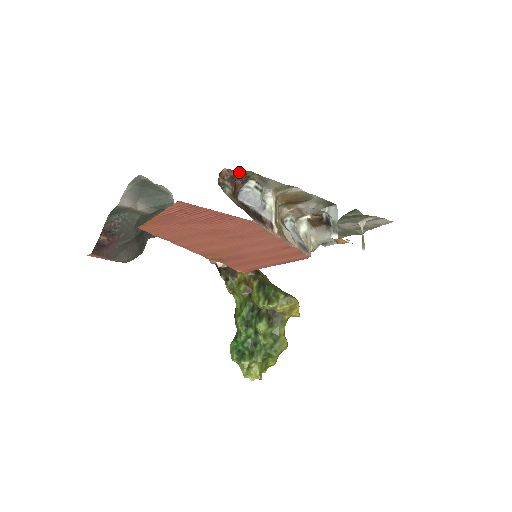
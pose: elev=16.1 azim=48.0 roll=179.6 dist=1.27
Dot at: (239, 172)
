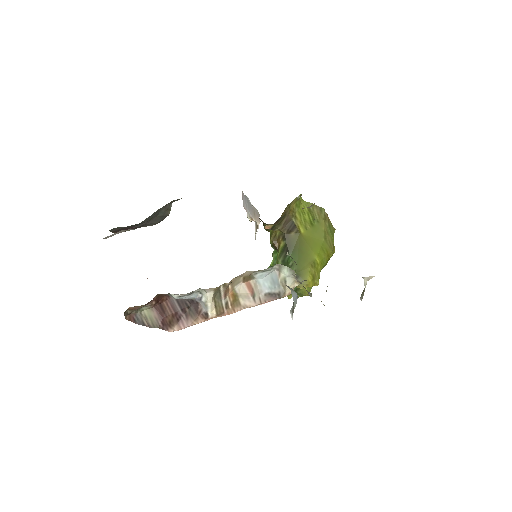
Dot at: occluded
